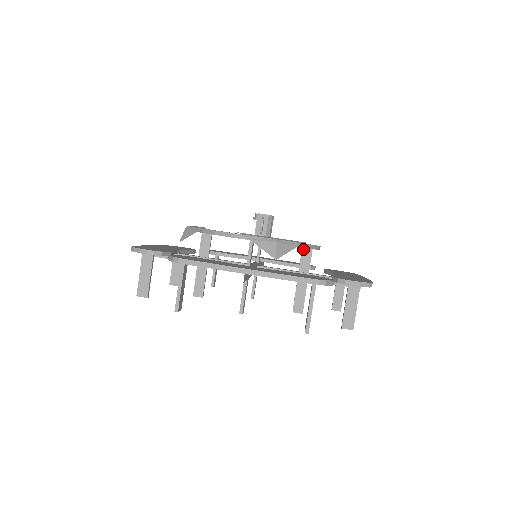
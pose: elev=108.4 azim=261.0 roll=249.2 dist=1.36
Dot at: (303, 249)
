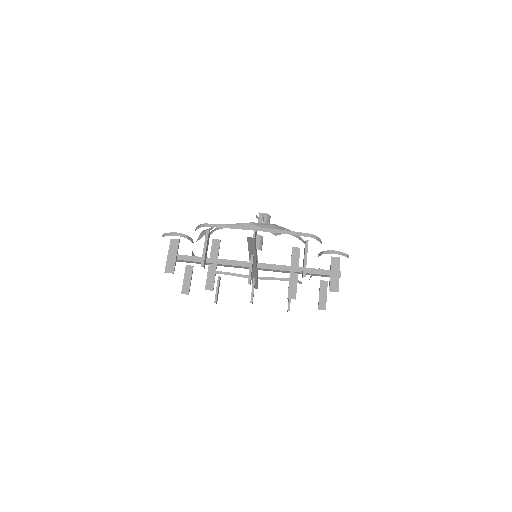
Dot at: (293, 249)
